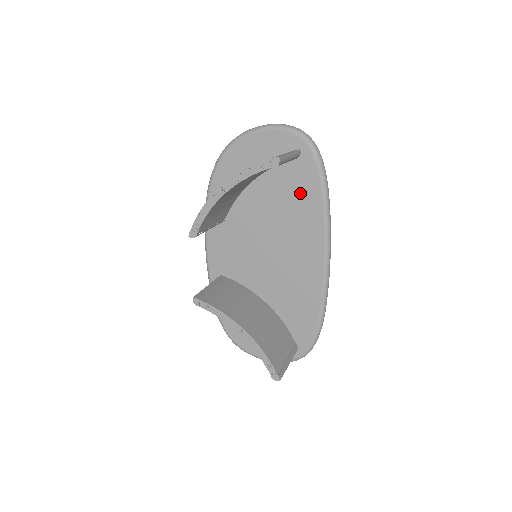
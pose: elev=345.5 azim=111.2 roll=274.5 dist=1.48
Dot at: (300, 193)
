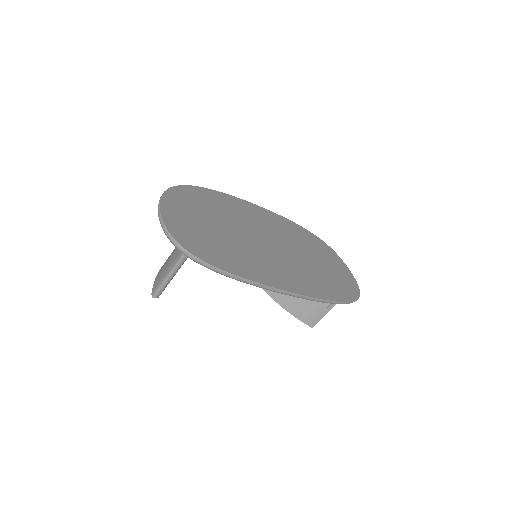
Dot at: occluded
